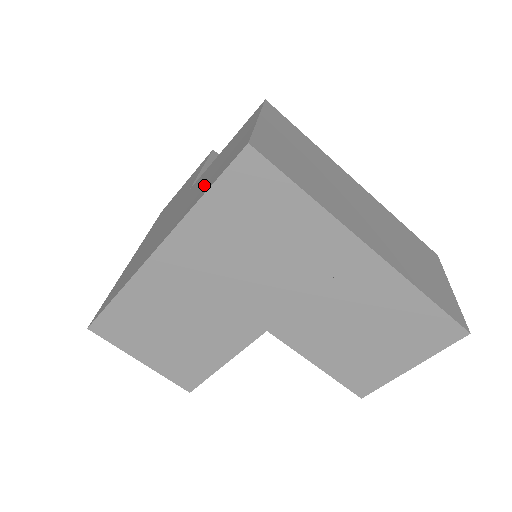
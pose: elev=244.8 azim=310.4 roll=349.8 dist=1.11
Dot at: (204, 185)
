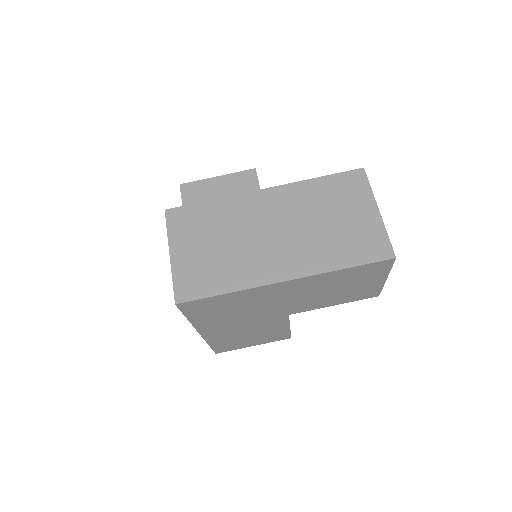
Dot at: occluded
